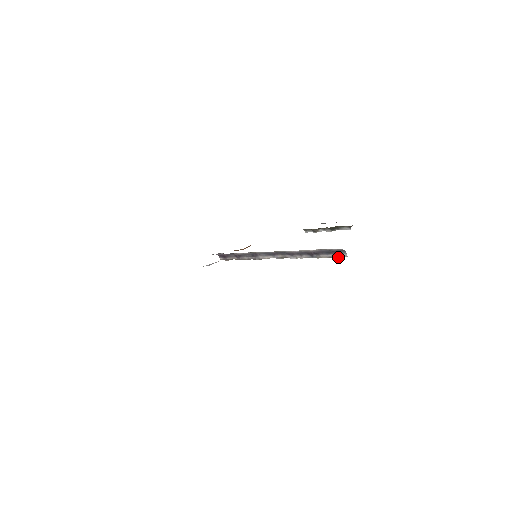
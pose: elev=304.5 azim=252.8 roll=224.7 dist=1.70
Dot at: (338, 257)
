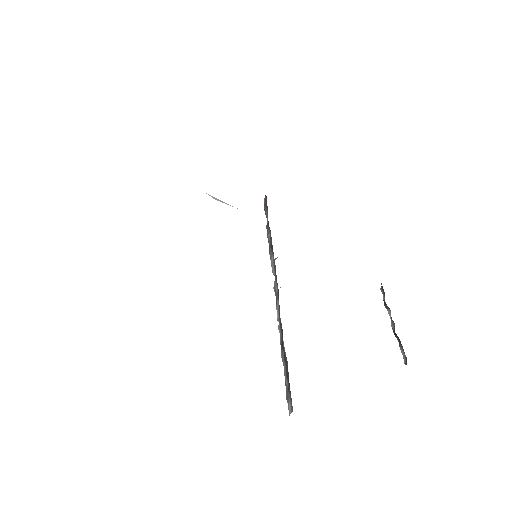
Dot at: (287, 396)
